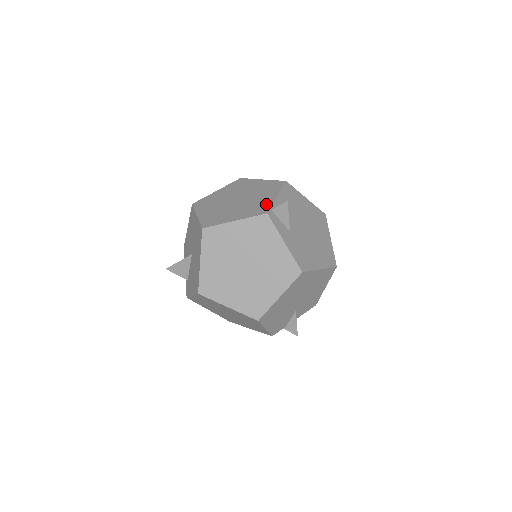
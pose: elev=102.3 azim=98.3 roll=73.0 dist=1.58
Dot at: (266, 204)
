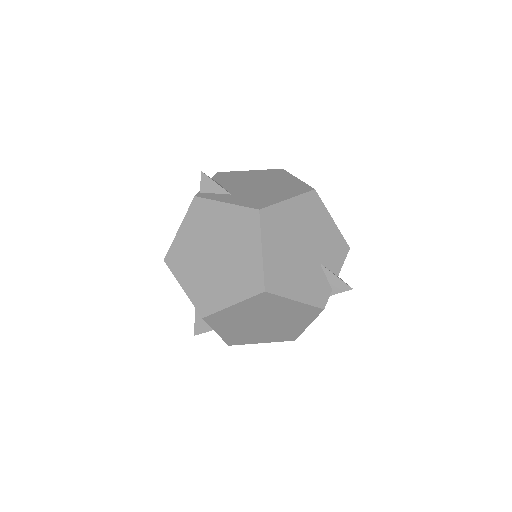
Dot at: occluded
